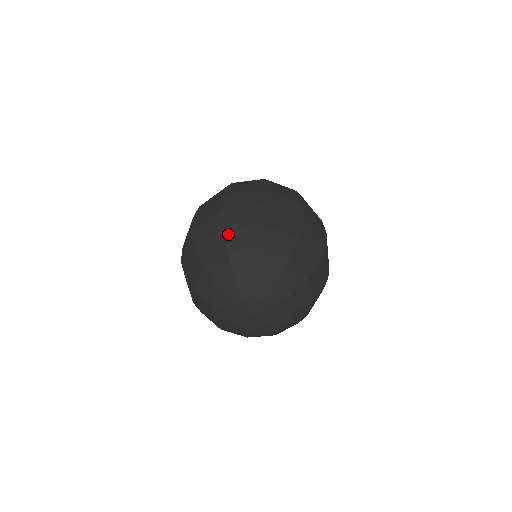
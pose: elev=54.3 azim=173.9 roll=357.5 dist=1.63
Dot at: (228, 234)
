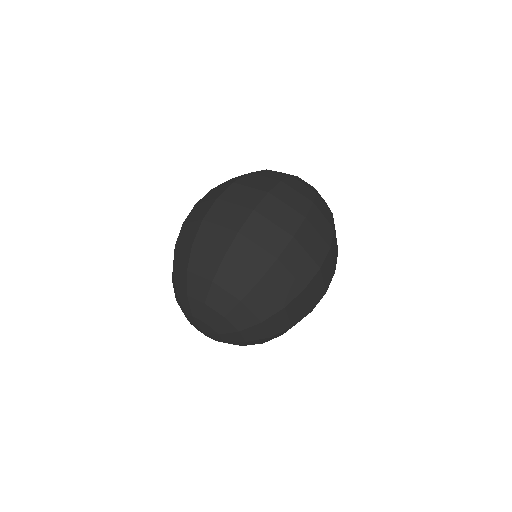
Dot at: (225, 265)
